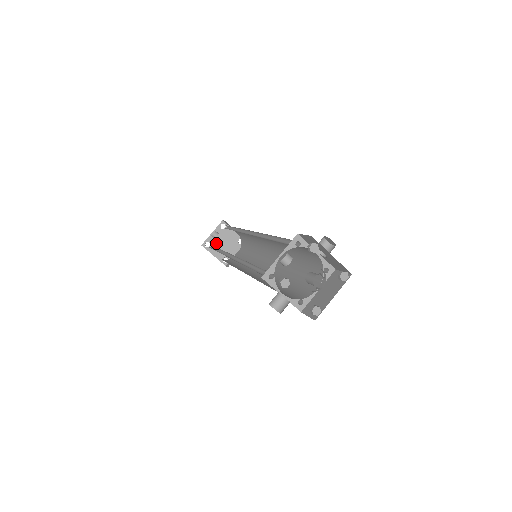
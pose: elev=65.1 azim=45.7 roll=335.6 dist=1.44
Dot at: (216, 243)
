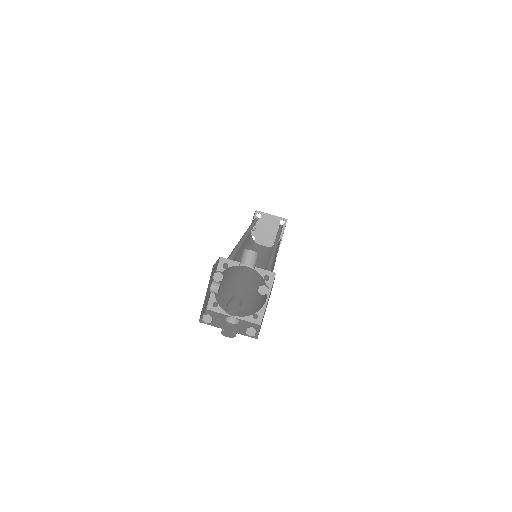
Dot at: (260, 233)
